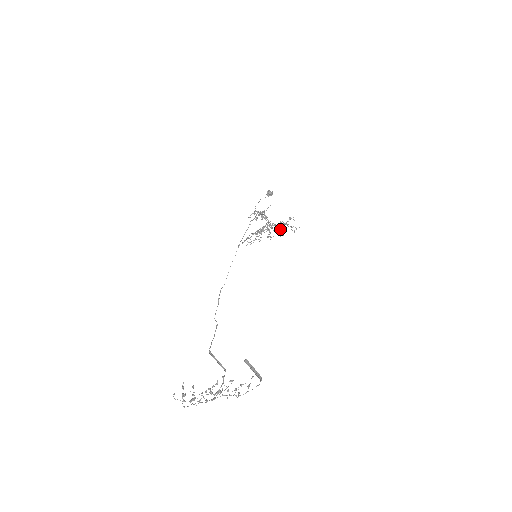
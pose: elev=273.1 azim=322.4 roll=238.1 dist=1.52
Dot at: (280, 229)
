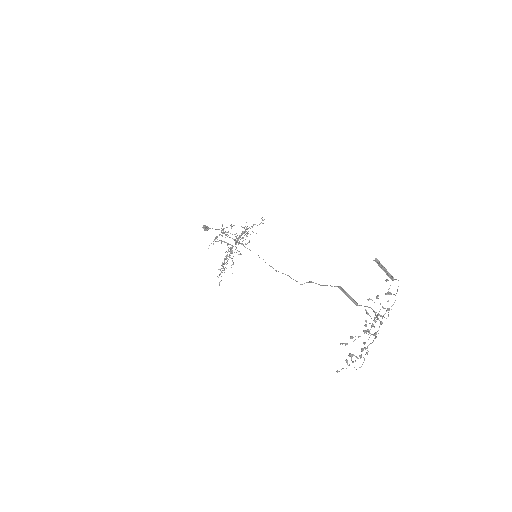
Dot at: occluded
